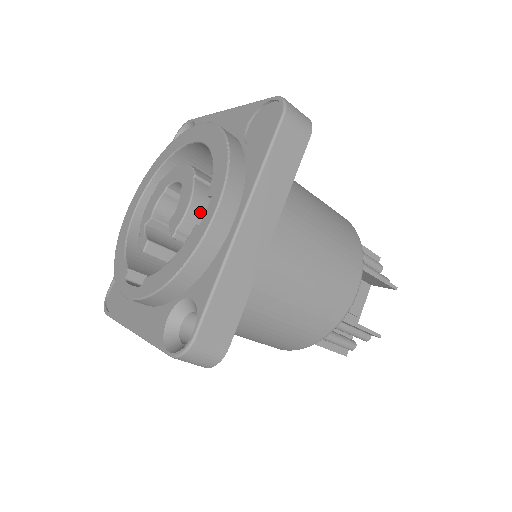
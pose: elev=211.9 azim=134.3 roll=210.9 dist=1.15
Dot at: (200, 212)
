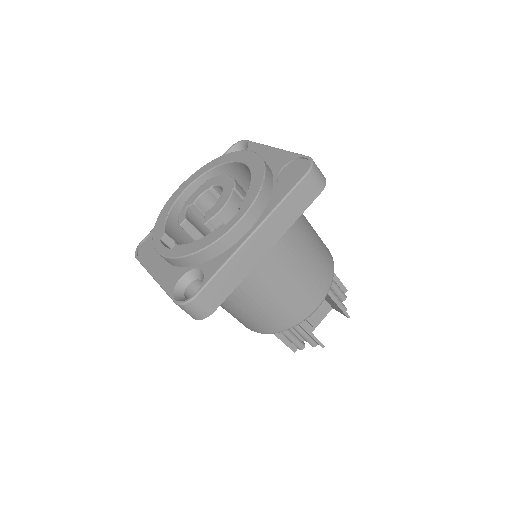
Dot at: (229, 214)
